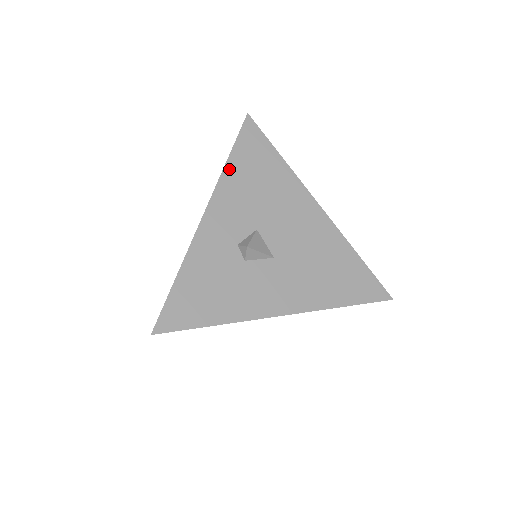
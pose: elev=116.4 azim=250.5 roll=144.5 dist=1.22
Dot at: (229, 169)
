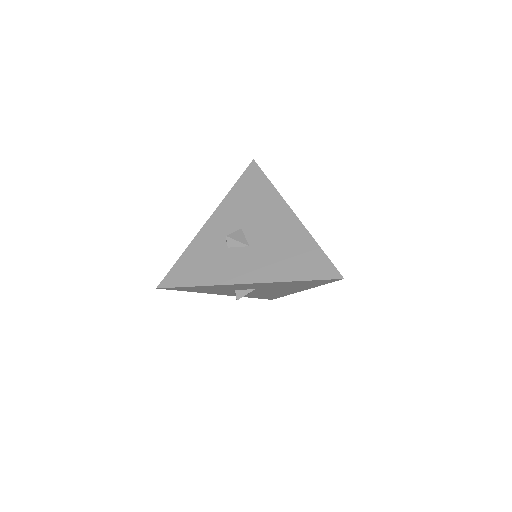
Dot at: (232, 193)
